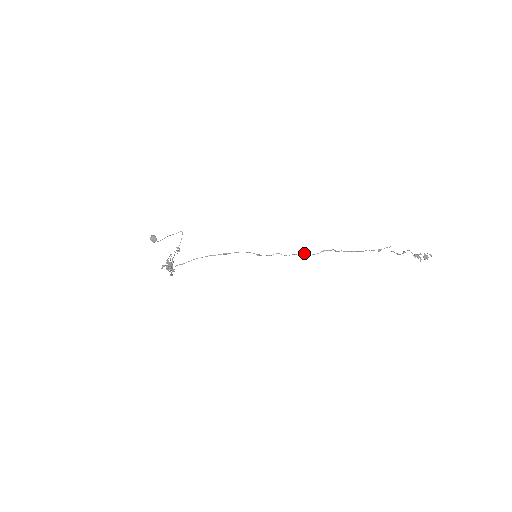
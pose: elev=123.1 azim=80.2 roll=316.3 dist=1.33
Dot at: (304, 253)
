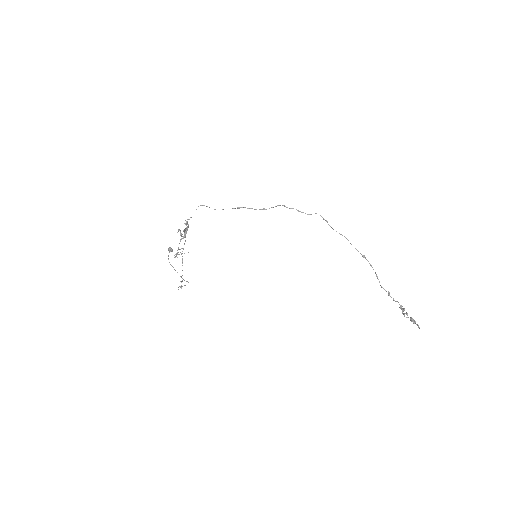
Dot at: (301, 212)
